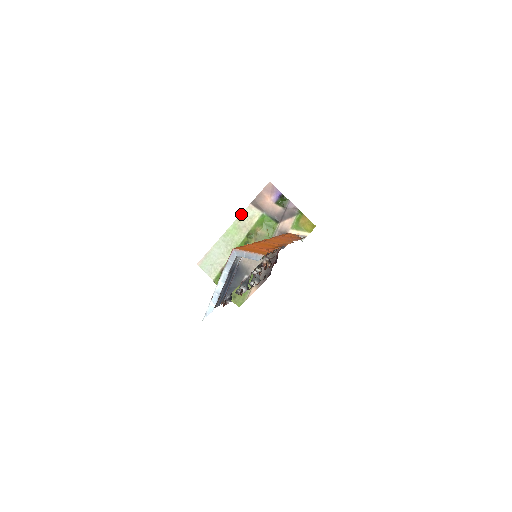
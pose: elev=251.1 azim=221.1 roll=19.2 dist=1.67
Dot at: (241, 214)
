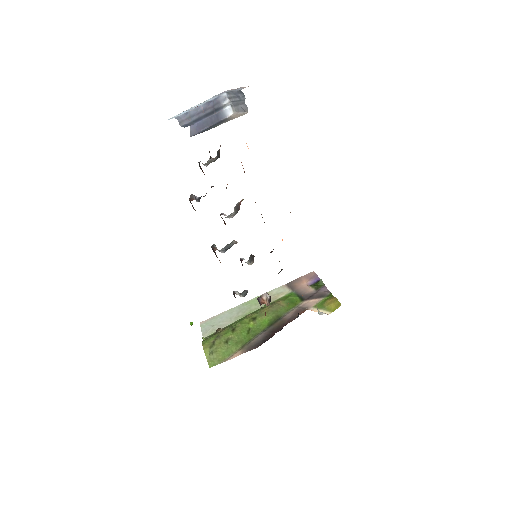
Dot at: (271, 290)
